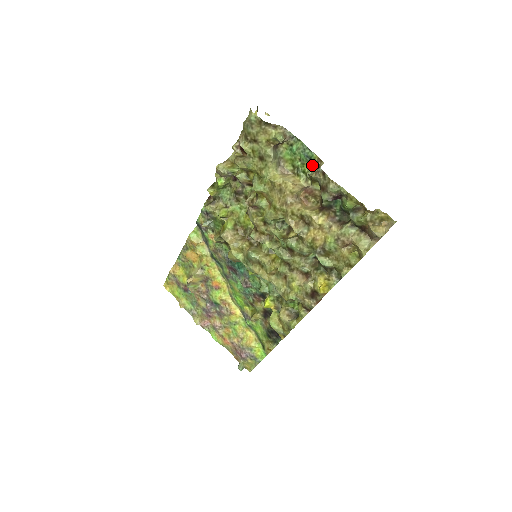
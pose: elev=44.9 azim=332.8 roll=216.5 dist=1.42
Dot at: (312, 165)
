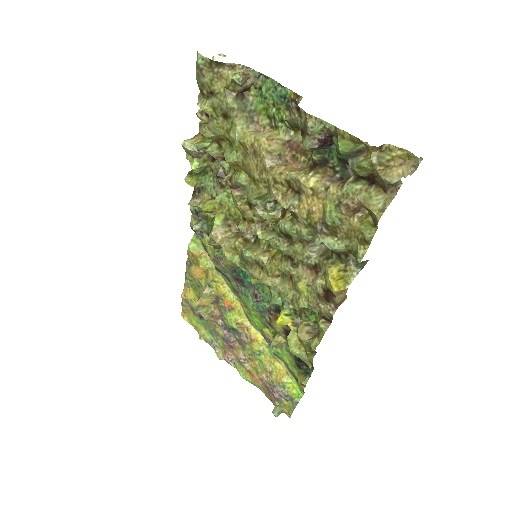
Dot at: (289, 107)
